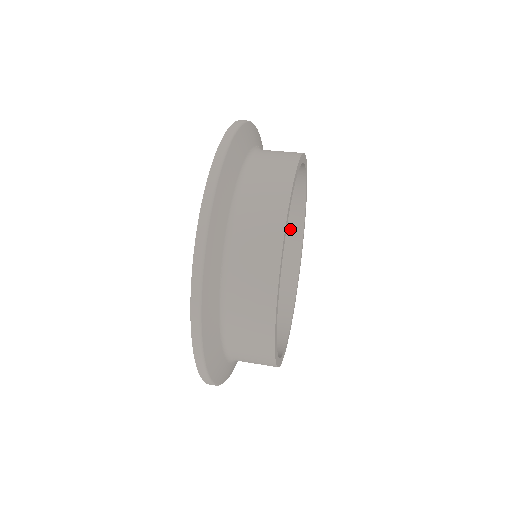
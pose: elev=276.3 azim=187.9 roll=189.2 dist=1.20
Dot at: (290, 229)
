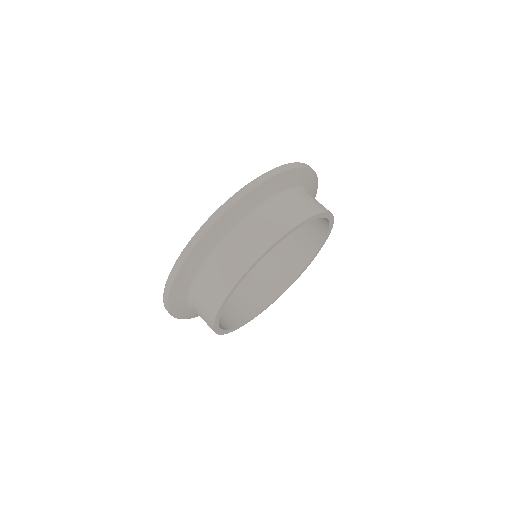
Dot at: (297, 261)
